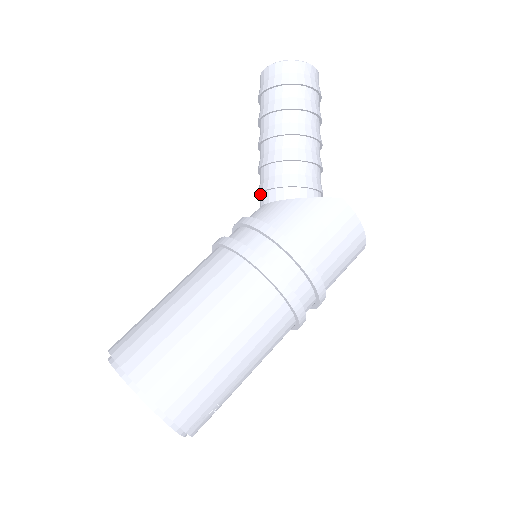
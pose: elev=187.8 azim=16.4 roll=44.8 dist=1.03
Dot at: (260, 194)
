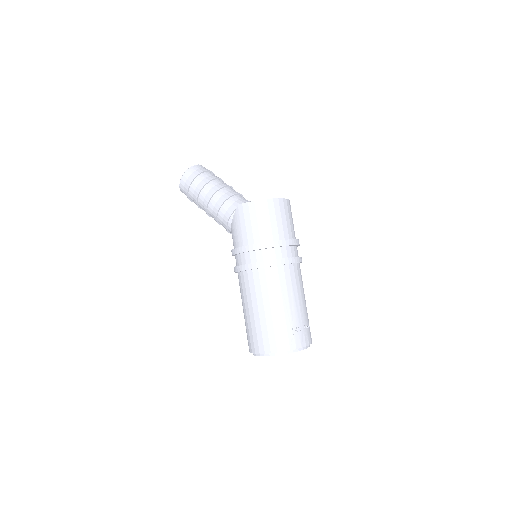
Dot at: occluded
